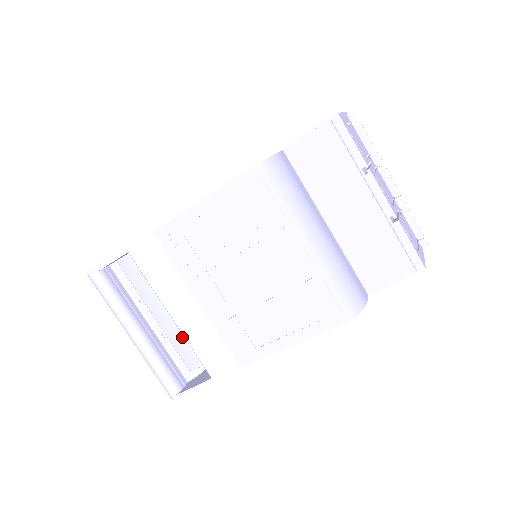
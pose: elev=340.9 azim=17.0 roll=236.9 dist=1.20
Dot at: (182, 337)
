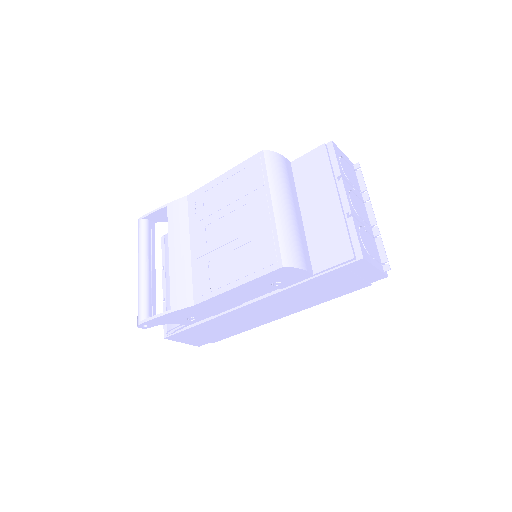
Dot at: occluded
